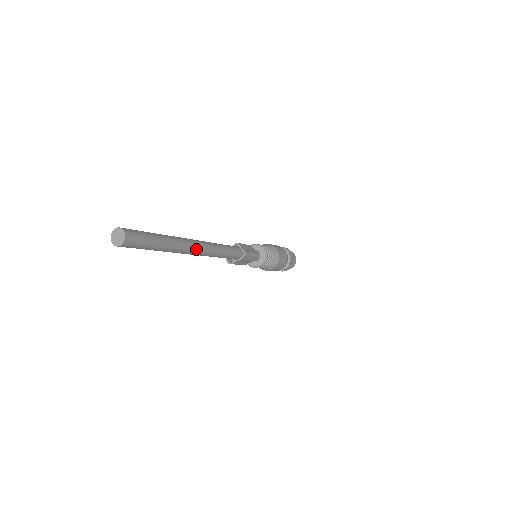
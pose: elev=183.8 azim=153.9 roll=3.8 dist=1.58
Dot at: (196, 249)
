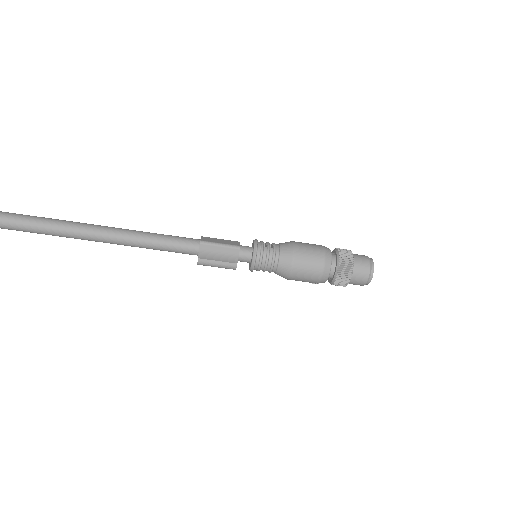
Dot at: (93, 231)
